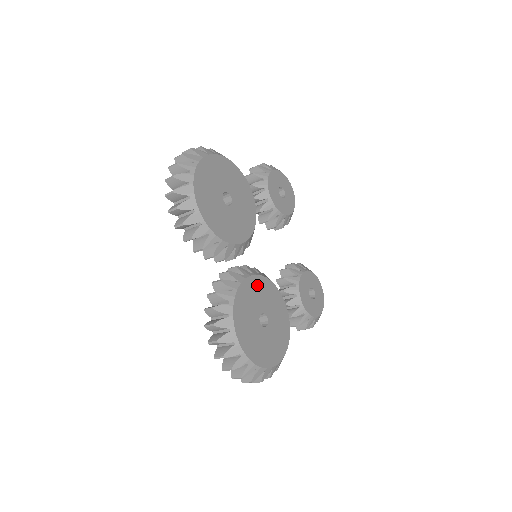
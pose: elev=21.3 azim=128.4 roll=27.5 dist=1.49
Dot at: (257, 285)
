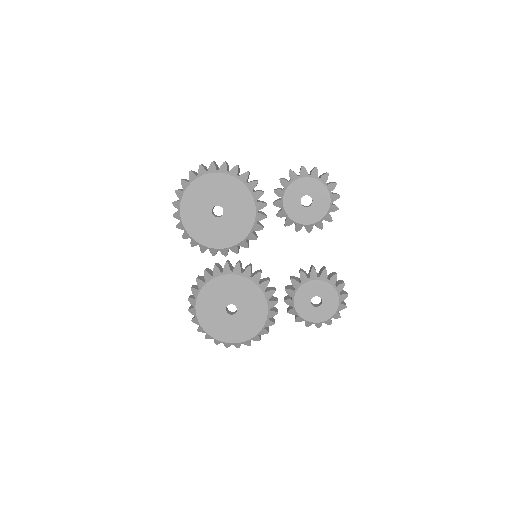
Dot at: (233, 282)
